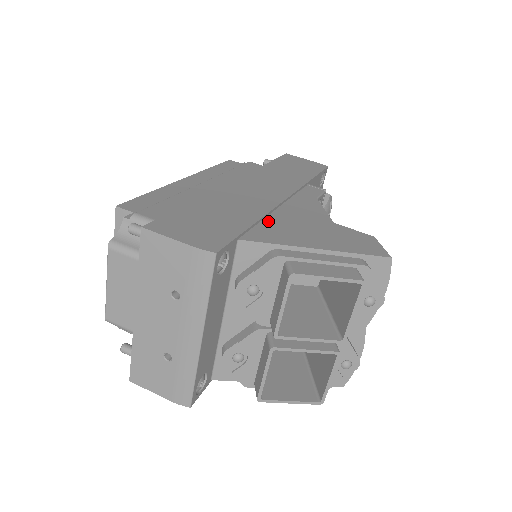
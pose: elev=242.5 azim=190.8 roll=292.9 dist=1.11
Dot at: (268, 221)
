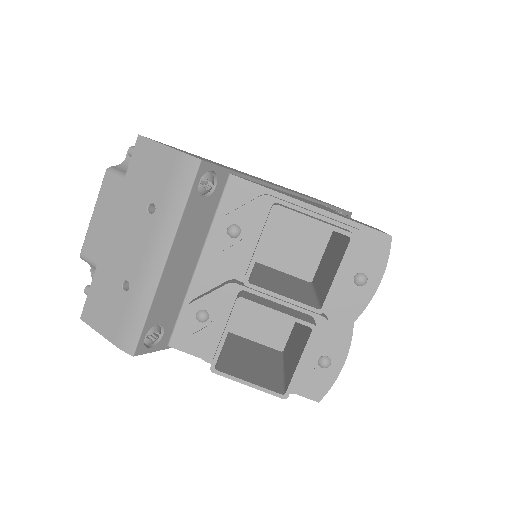
Dot at: (269, 187)
